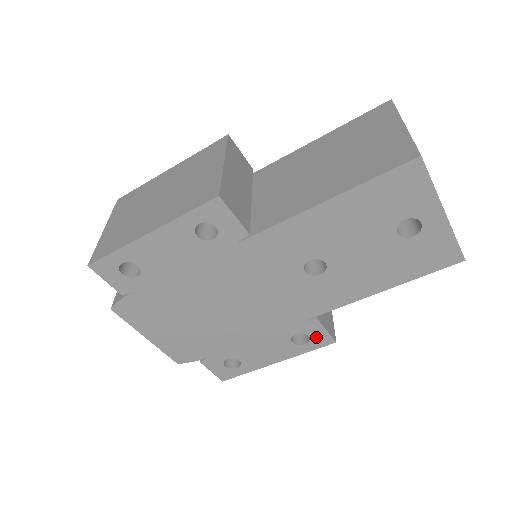
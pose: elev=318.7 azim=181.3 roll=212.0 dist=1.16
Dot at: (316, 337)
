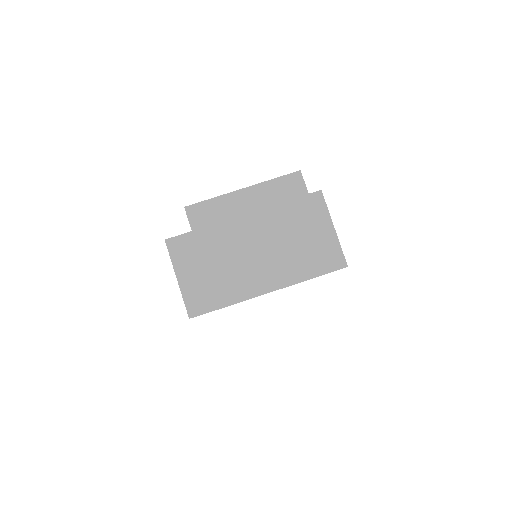
Dot at: occluded
